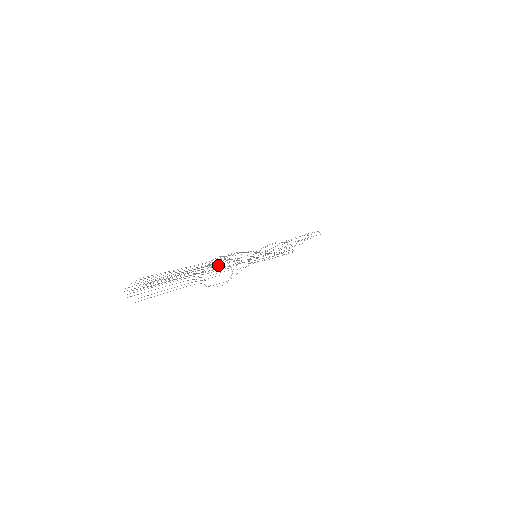
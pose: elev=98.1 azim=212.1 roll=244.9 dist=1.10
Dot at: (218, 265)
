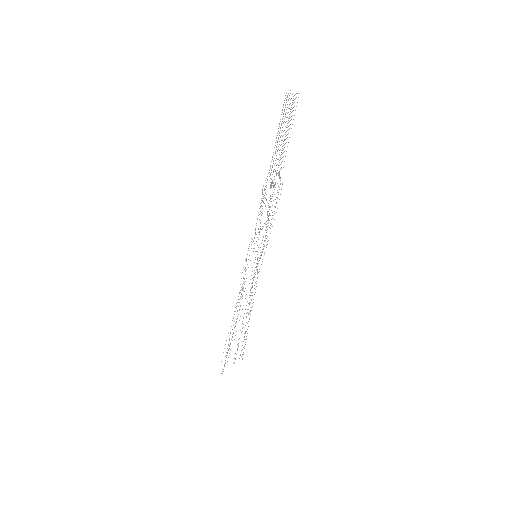
Dot at: occluded
